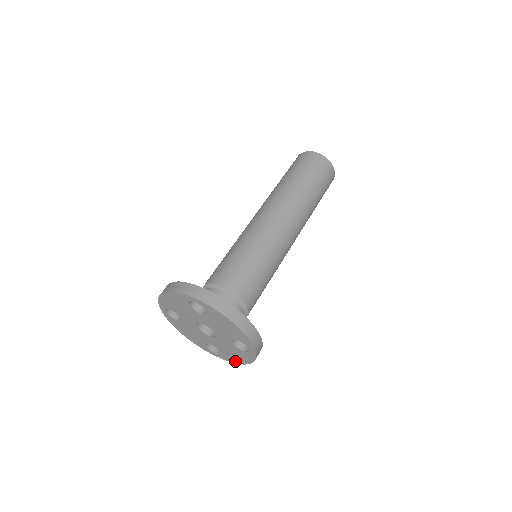
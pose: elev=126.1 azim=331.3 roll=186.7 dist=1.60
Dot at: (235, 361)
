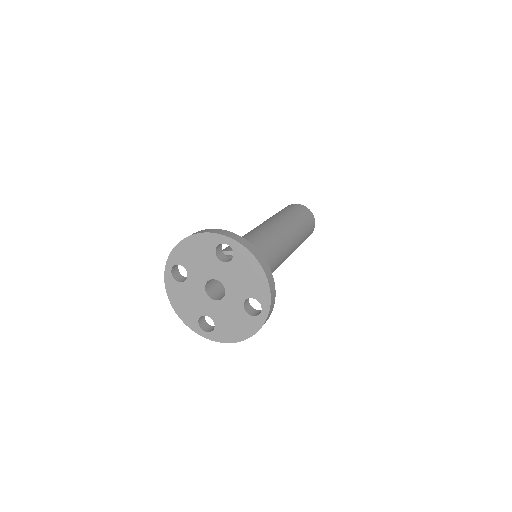
Dot at: (229, 339)
